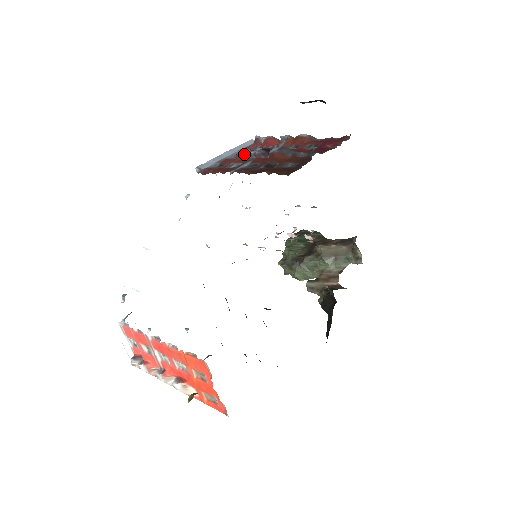
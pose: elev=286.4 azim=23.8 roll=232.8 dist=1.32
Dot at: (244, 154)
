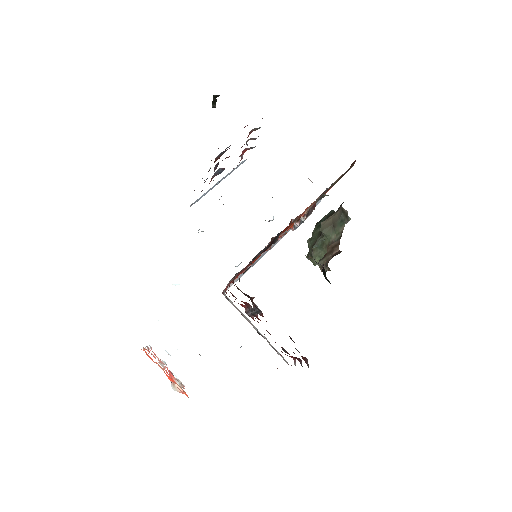
Dot at: (215, 174)
